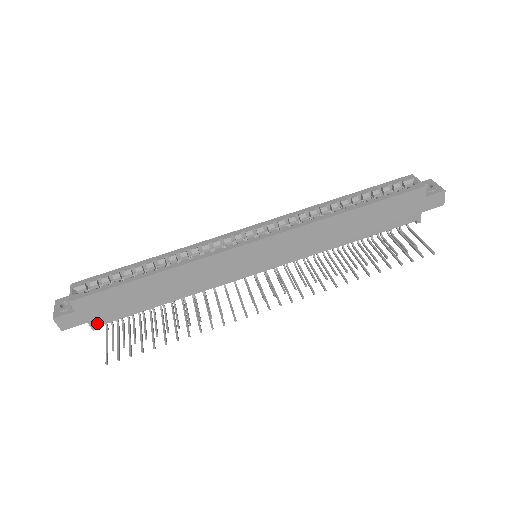
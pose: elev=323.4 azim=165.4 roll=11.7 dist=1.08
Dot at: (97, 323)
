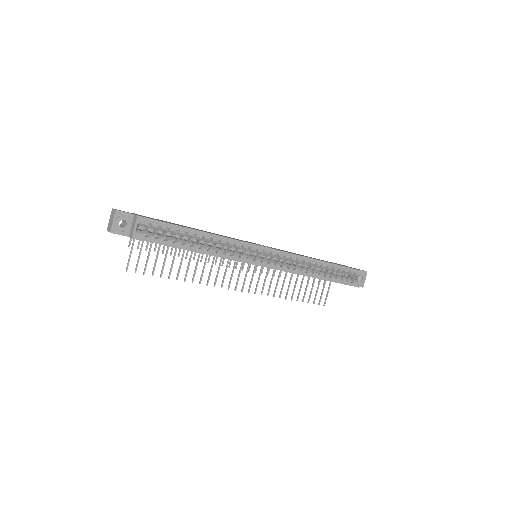
Dot at: occluded
